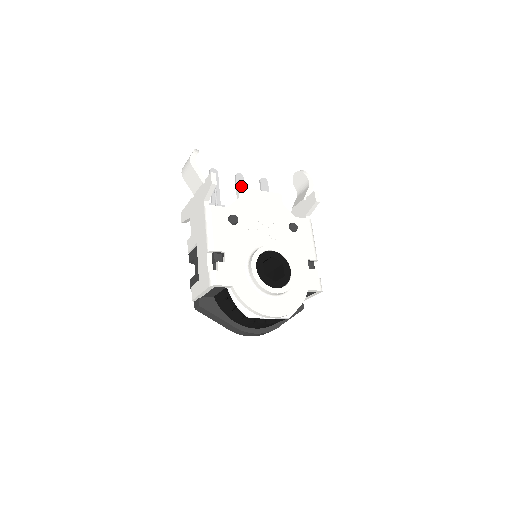
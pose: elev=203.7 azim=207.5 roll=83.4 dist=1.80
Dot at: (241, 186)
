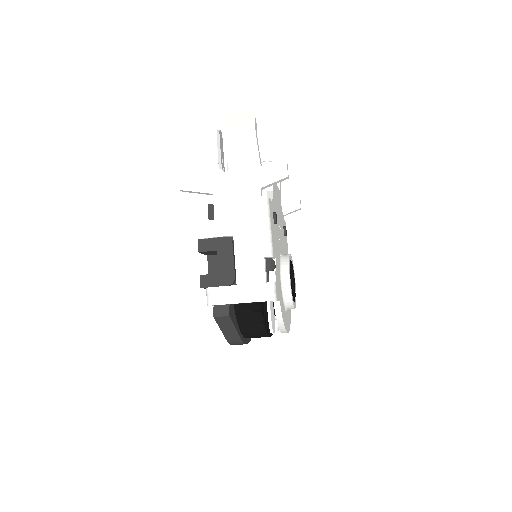
Dot at: occluded
